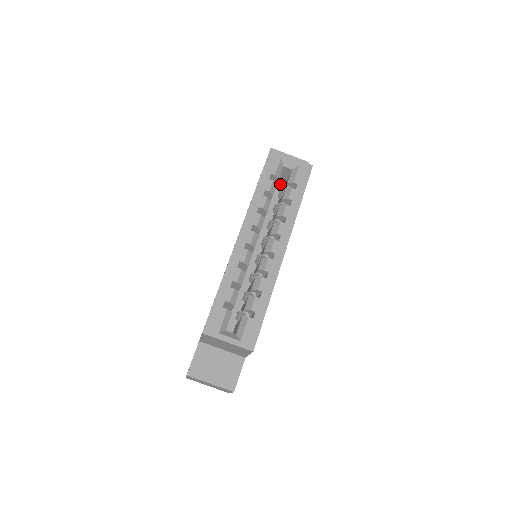
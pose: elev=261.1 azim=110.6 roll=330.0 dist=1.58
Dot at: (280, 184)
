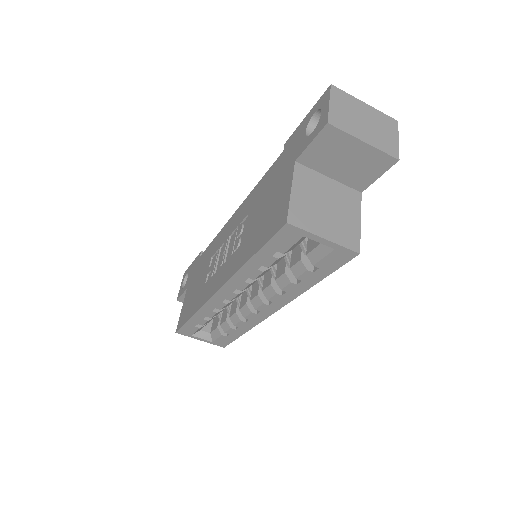
Dot at: occluded
